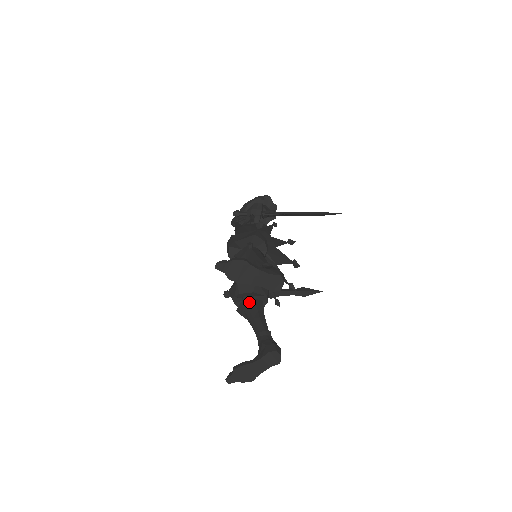
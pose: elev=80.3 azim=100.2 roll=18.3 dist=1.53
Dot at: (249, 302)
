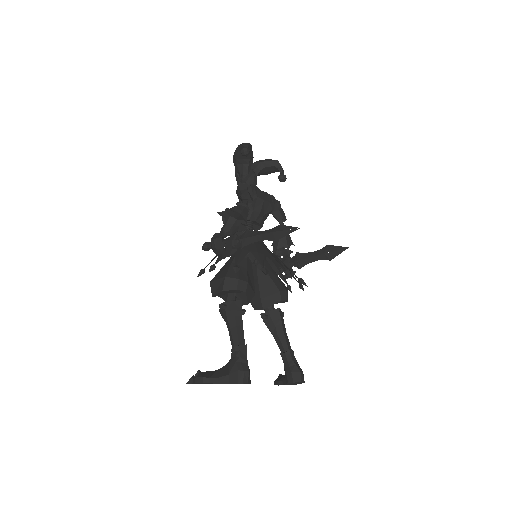
Dot at: (264, 319)
